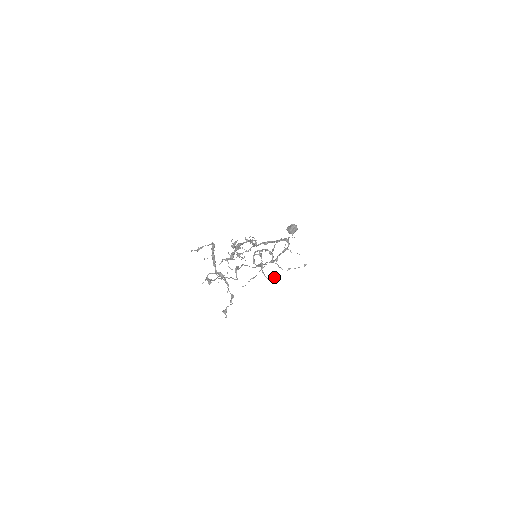
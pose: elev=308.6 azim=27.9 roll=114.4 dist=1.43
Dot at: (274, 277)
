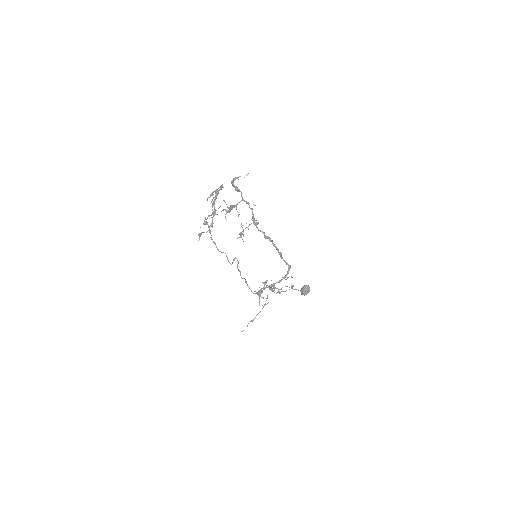
Dot at: (266, 304)
